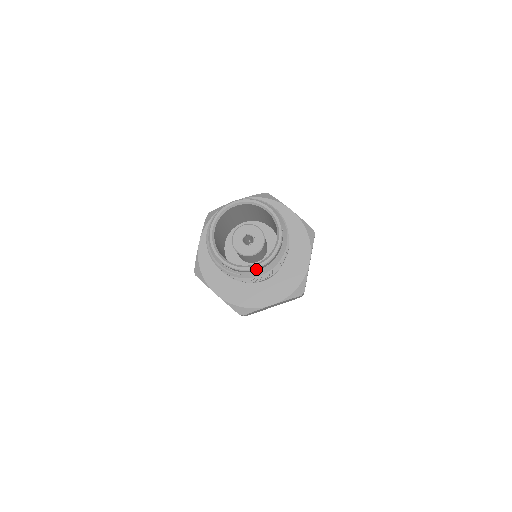
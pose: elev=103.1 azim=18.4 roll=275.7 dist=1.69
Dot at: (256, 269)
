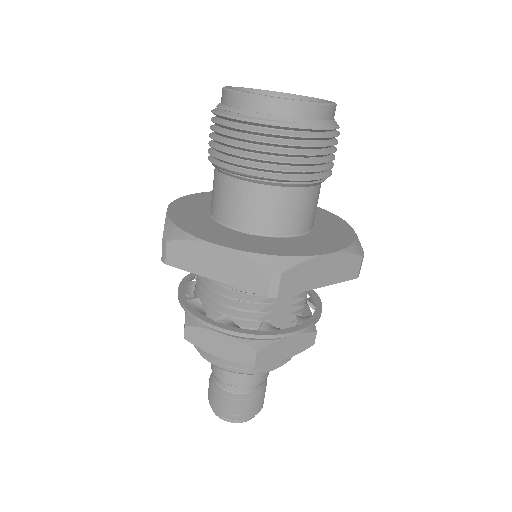
Dot at: (316, 108)
